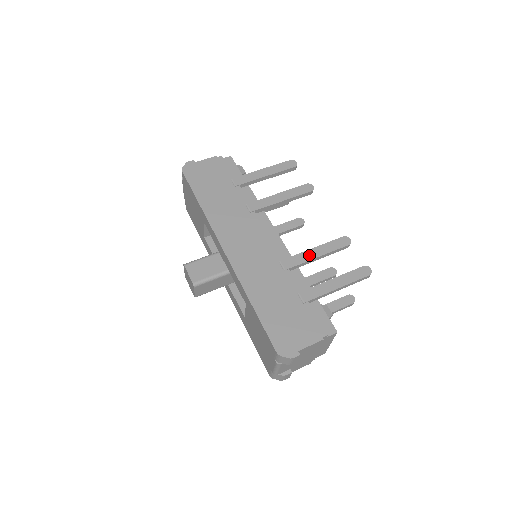
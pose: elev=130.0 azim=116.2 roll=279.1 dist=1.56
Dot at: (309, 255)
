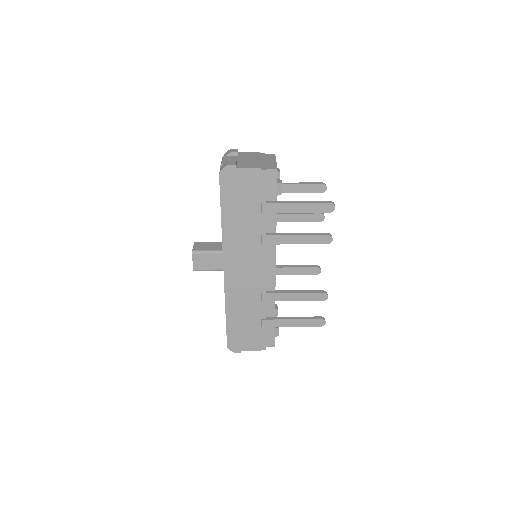
Dot at: (287, 297)
